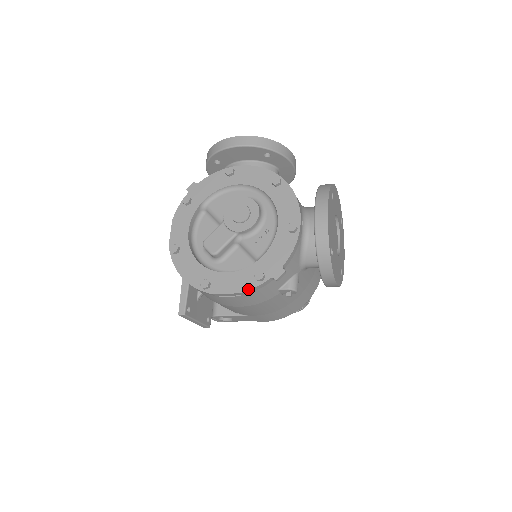
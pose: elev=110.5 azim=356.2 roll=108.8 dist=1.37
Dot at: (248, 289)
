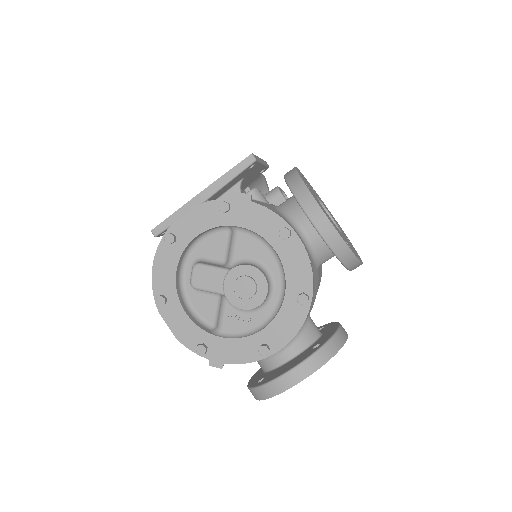
Dot at: (185, 345)
